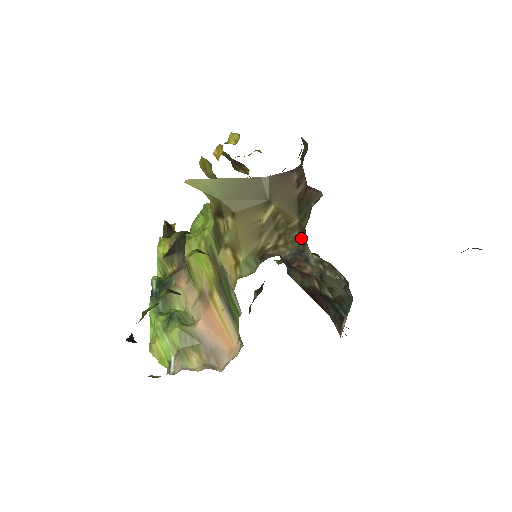
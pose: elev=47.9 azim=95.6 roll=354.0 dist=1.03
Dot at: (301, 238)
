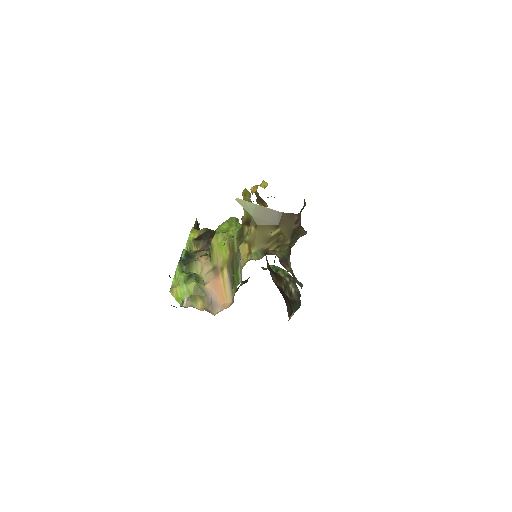
Dot at: (288, 252)
